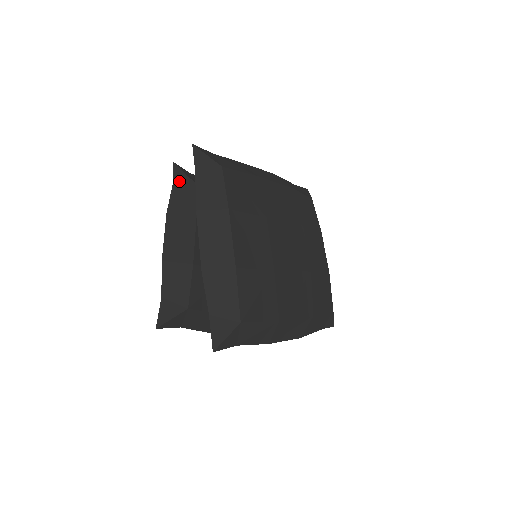
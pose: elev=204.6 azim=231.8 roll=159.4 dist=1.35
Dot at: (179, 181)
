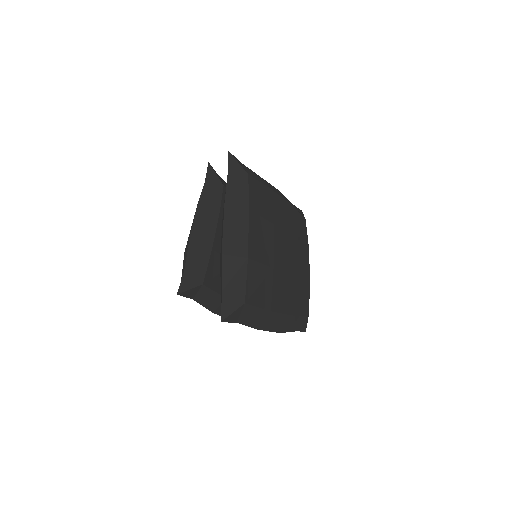
Dot at: (211, 179)
